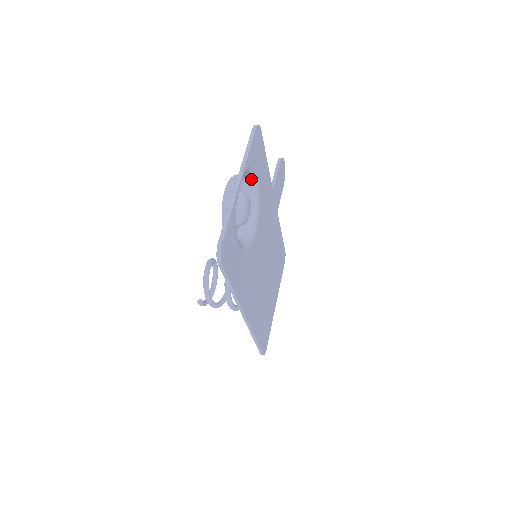
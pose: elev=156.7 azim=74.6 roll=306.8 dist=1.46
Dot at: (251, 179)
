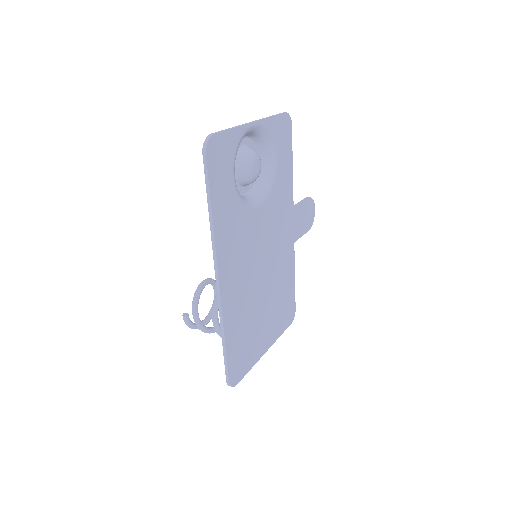
Dot at: (269, 154)
